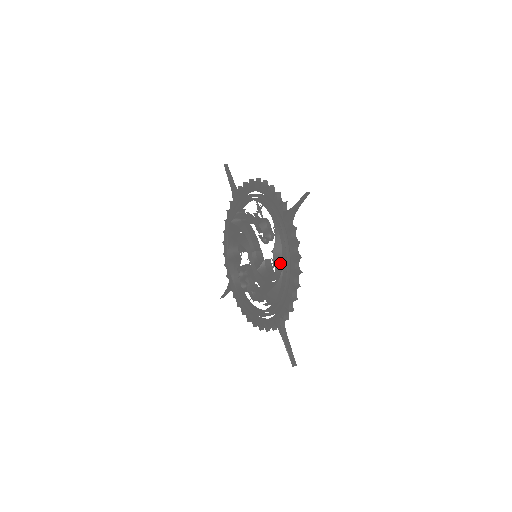
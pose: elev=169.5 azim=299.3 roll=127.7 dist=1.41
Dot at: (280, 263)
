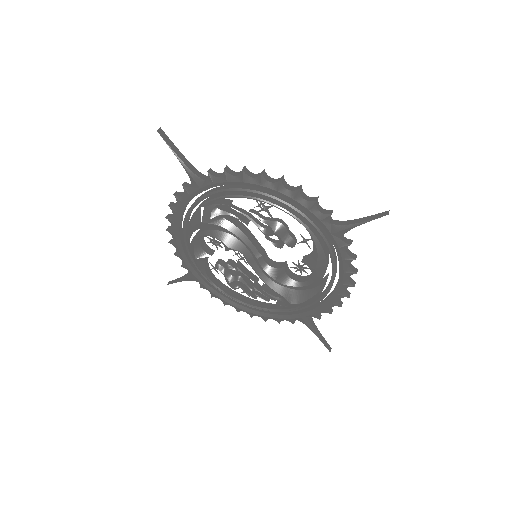
Dot at: (322, 276)
